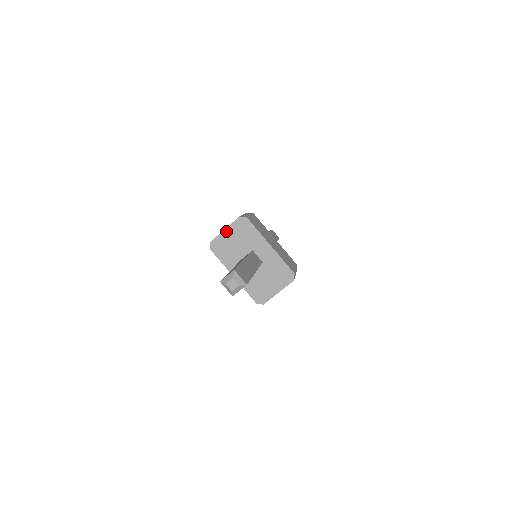
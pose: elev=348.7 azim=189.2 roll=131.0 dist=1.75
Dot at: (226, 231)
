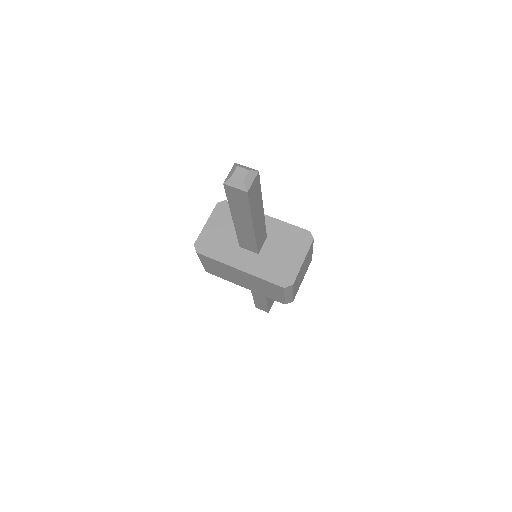
Dot at: (208, 224)
